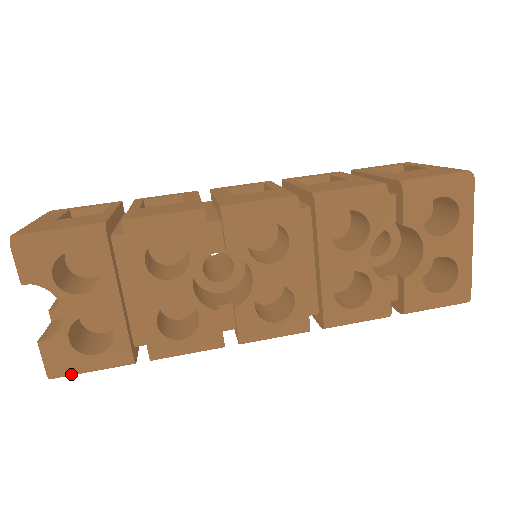
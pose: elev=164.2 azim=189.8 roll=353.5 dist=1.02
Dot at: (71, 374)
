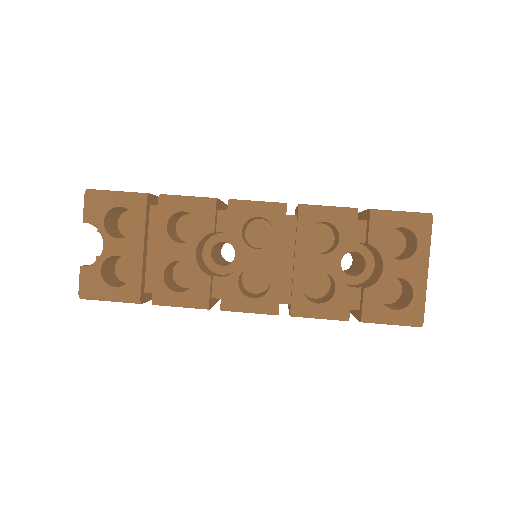
Dot at: (95, 298)
